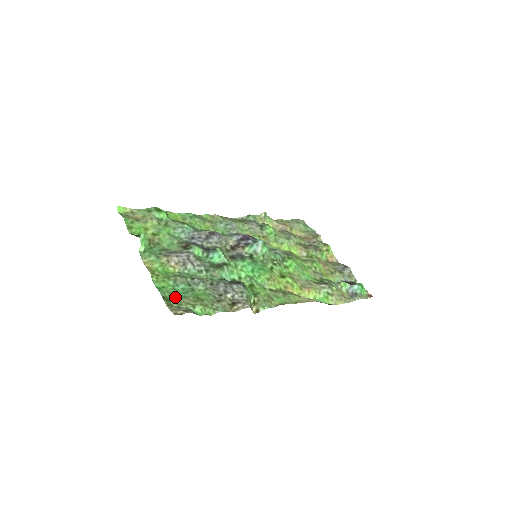
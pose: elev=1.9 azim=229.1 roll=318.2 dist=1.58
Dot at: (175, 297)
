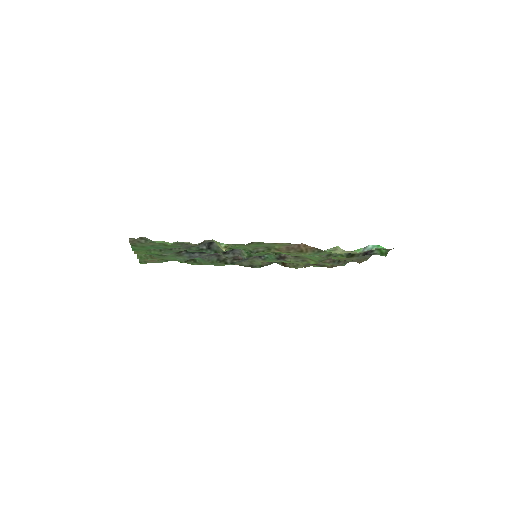
Dot at: (143, 246)
